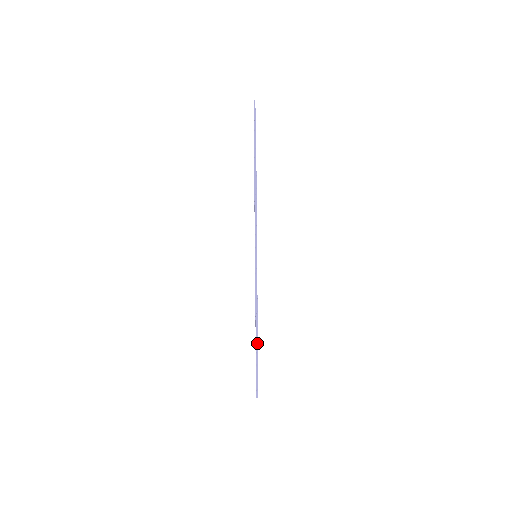
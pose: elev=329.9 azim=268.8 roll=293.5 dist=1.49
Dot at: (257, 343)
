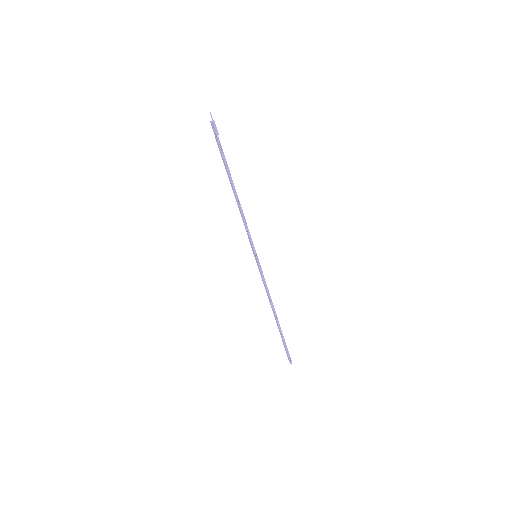
Dot at: (279, 325)
